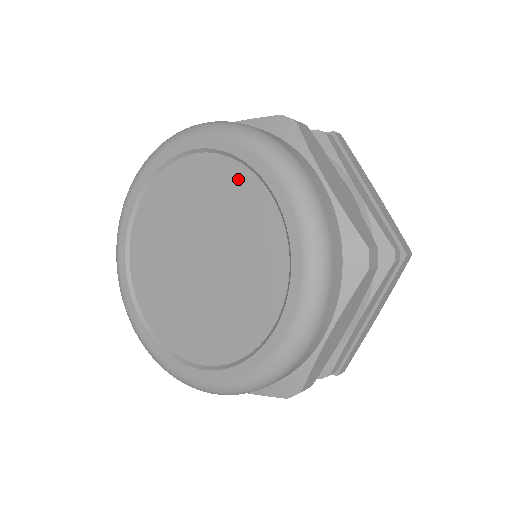
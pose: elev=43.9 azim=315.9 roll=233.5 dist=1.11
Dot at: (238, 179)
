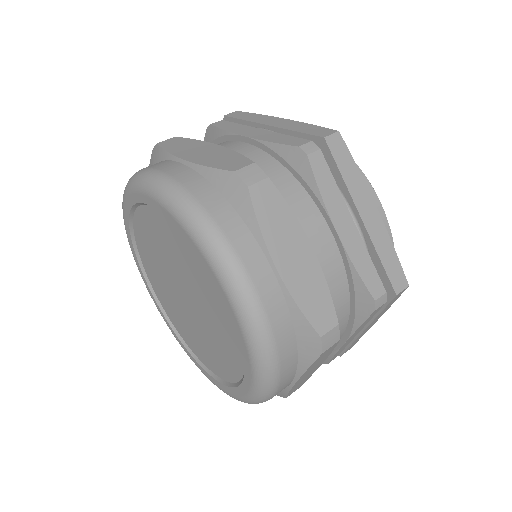
Dot at: (192, 255)
